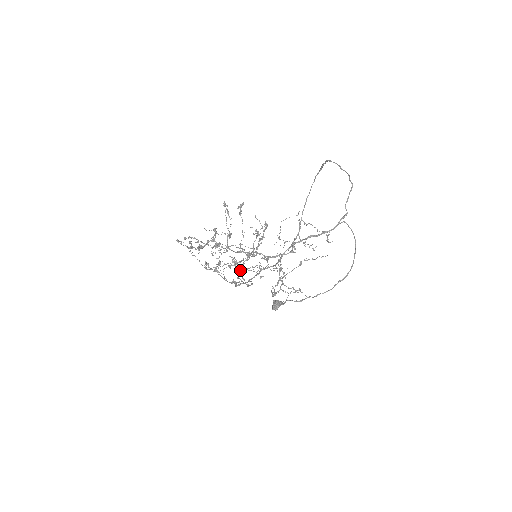
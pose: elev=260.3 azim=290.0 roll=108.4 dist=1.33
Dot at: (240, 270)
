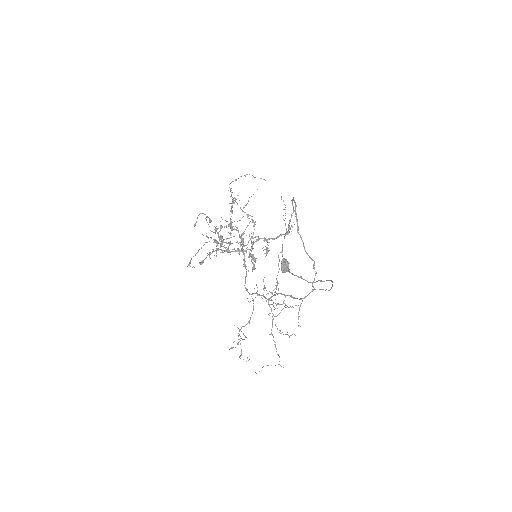
Dot at: occluded
